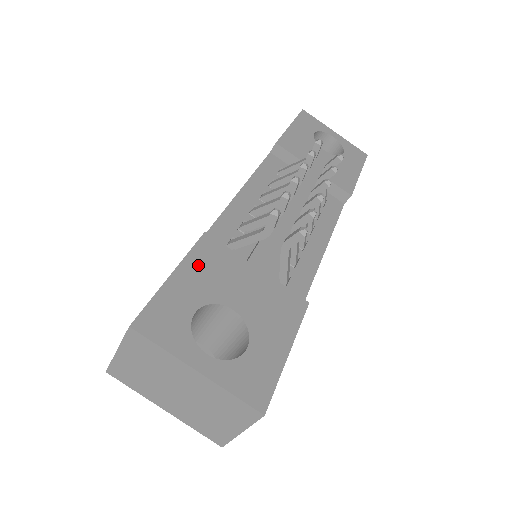
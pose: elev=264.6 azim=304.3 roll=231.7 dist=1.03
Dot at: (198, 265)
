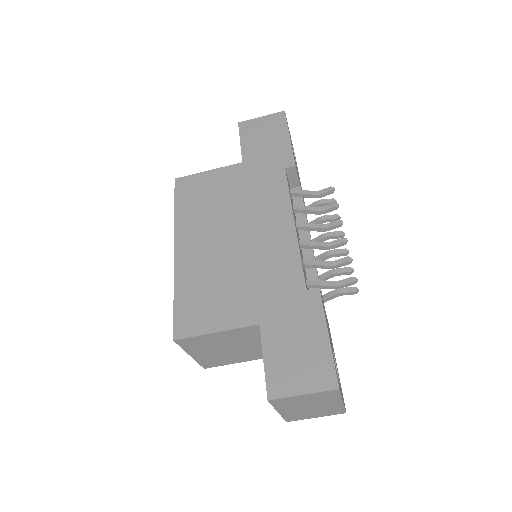
Dot at: (326, 321)
